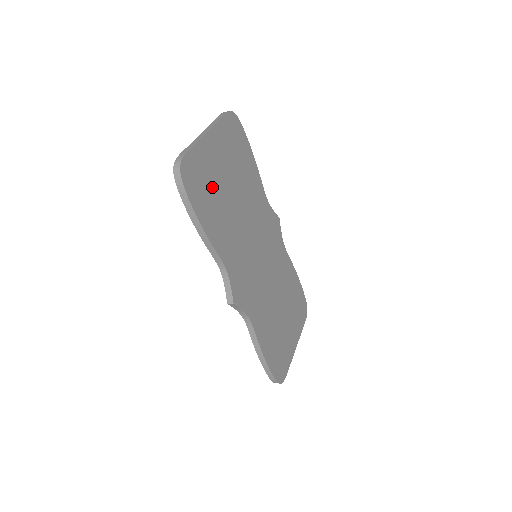
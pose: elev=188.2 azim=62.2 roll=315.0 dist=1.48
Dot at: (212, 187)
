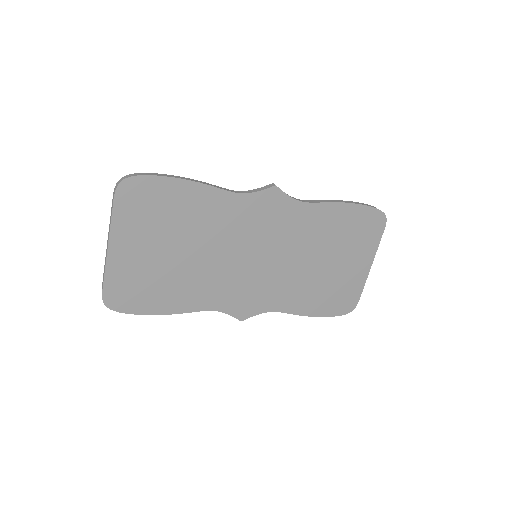
Dot at: (151, 278)
